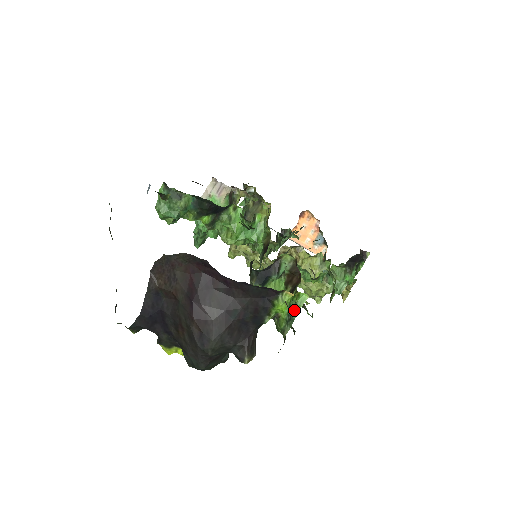
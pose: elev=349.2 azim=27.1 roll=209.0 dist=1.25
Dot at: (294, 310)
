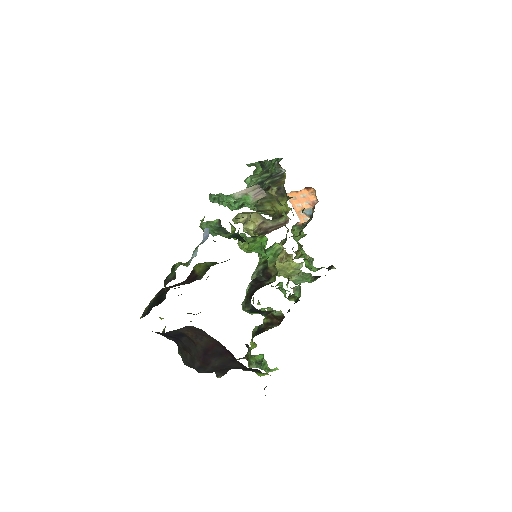
Dot at: (266, 371)
